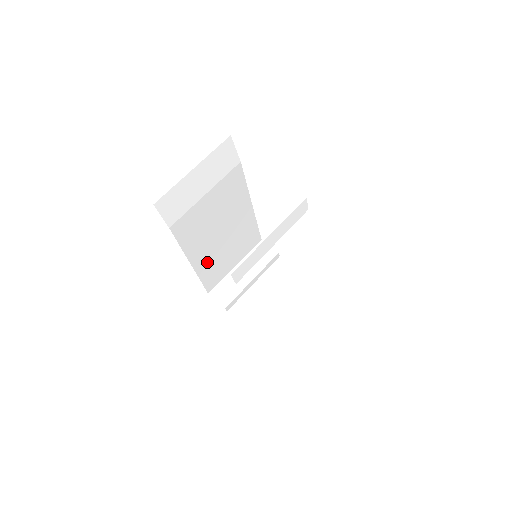
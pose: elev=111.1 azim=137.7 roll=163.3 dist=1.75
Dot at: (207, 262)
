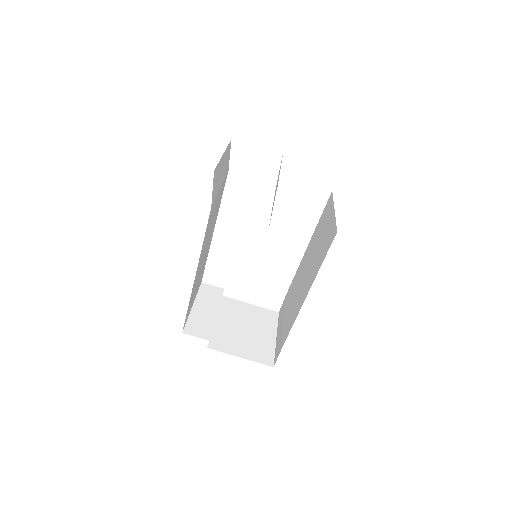
Dot at: (195, 281)
